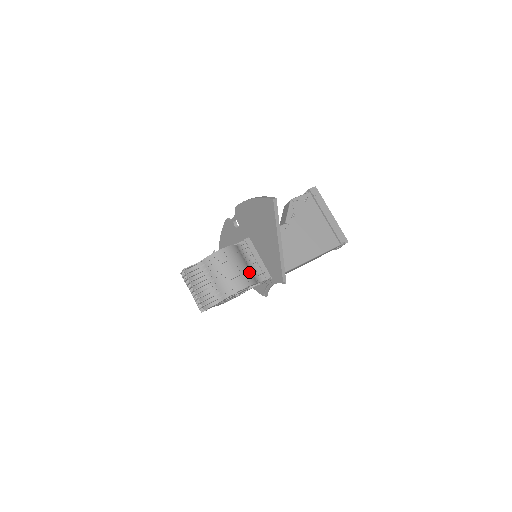
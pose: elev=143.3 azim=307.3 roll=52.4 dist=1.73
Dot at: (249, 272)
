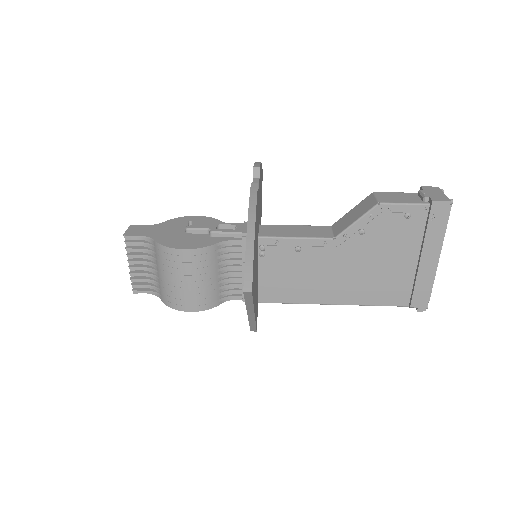
Dot at: (212, 290)
